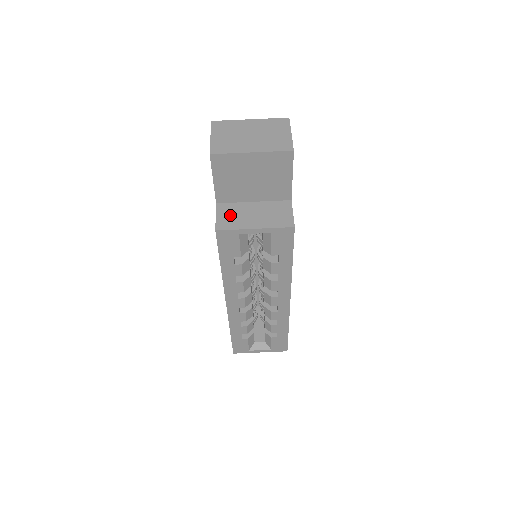
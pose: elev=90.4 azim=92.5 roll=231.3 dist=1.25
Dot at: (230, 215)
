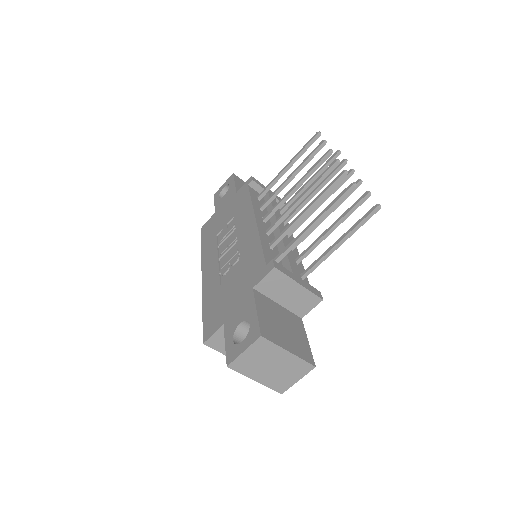
Dot at: (223, 339)
